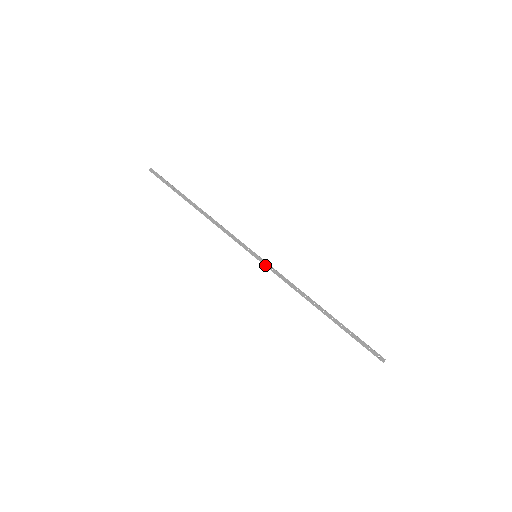
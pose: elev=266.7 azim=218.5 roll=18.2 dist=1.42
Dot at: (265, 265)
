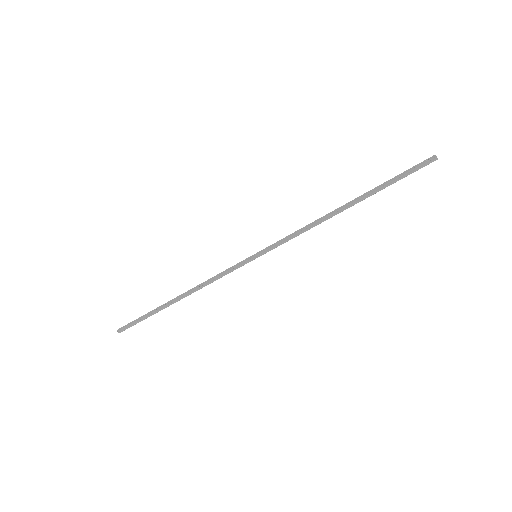
Dot at: (269, 248)
